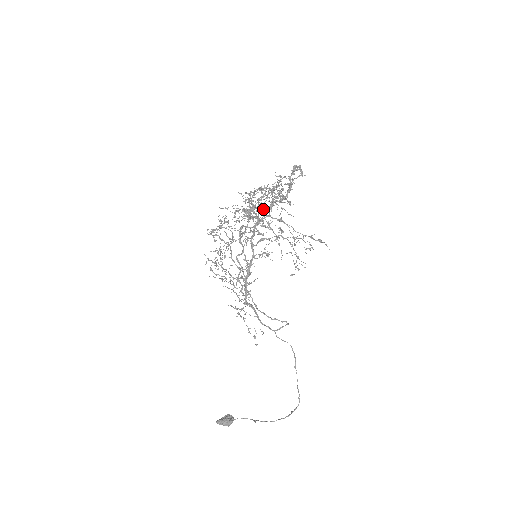
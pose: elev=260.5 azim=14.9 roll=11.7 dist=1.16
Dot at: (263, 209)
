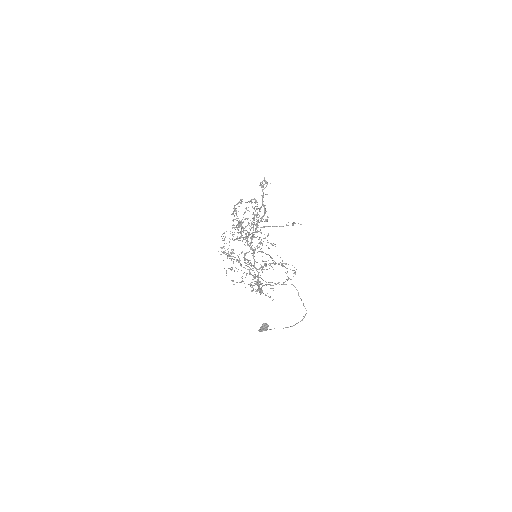
Dot at: occluded
